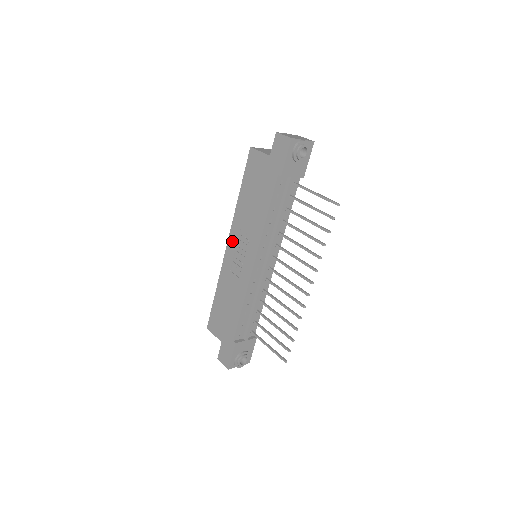
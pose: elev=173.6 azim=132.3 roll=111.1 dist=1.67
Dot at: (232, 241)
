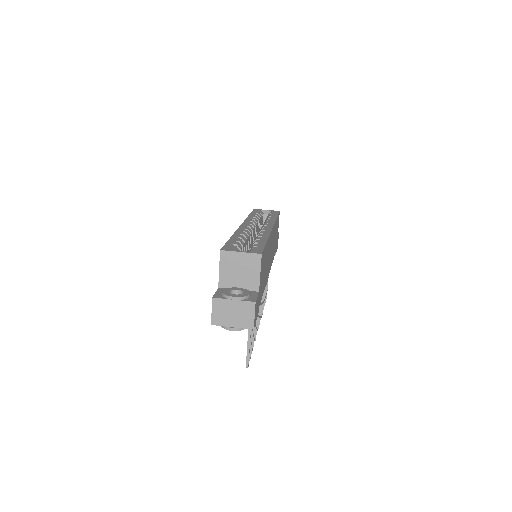
Dot at: occluded
